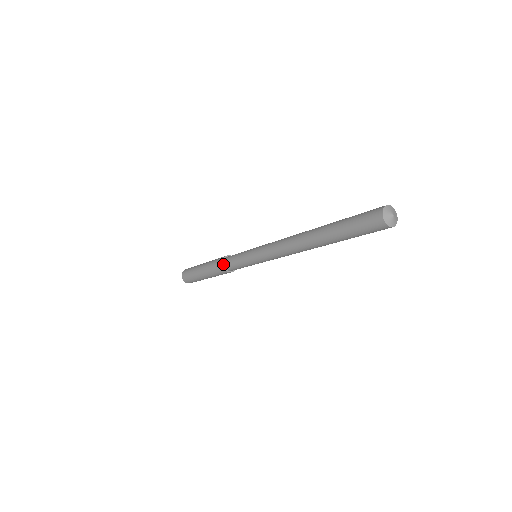
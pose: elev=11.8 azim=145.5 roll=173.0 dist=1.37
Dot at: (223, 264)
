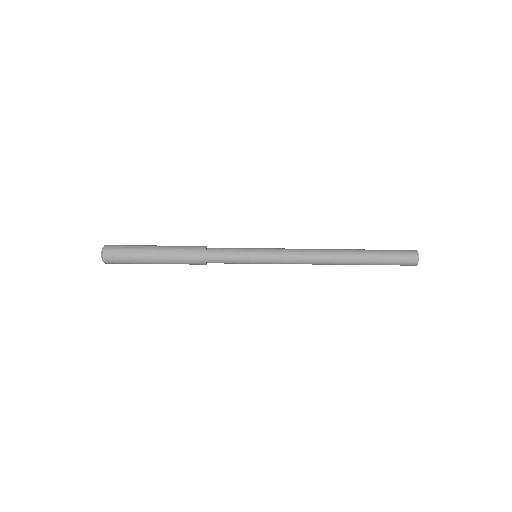
Dot at: (206, 255)
